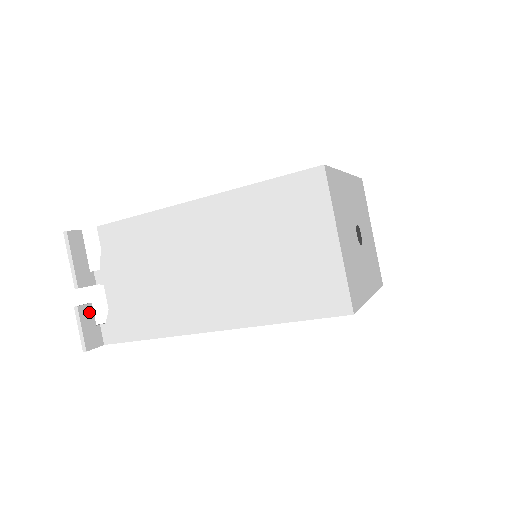
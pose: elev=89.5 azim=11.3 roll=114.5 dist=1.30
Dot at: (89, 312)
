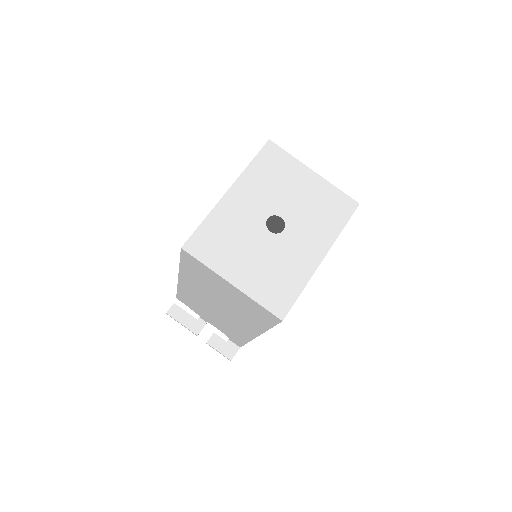
Dot at: (216, 339)
